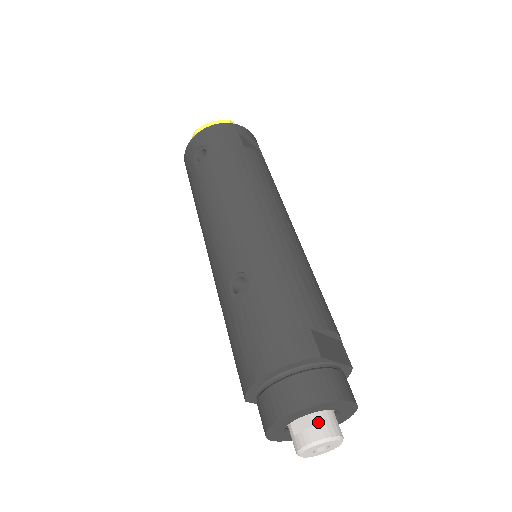
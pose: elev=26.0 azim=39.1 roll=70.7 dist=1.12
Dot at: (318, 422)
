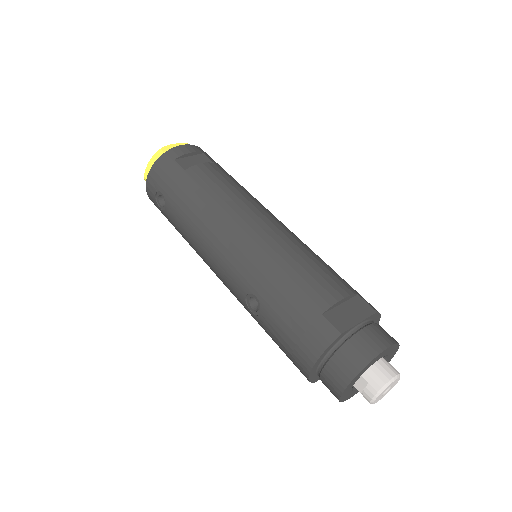
Dot at: (370, 378)
